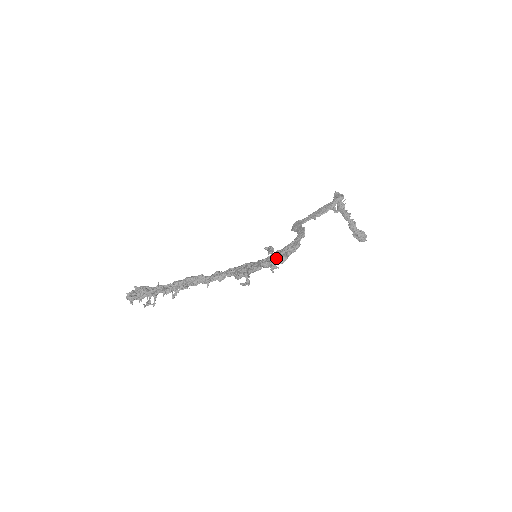
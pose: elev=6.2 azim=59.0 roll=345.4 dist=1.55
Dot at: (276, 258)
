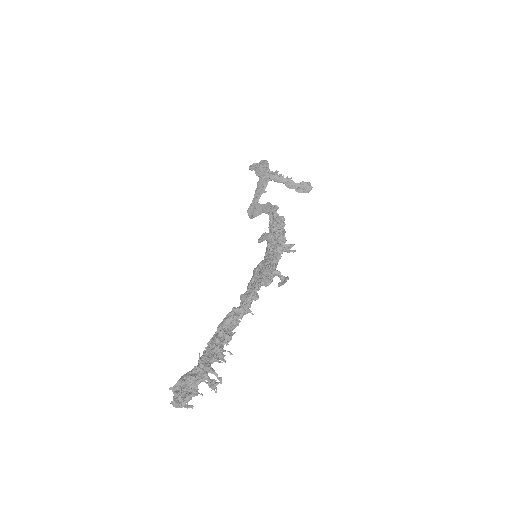
Dot at: (279, 240)
